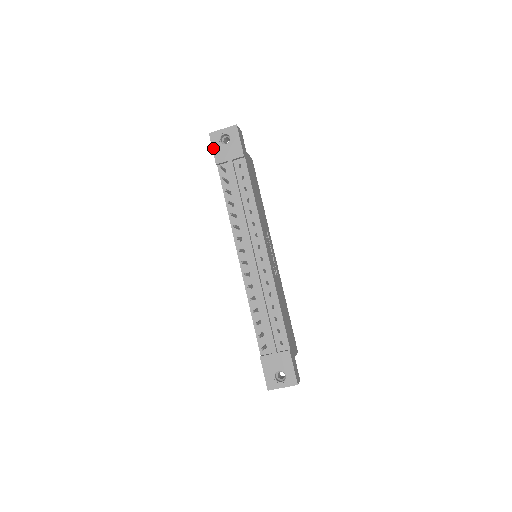
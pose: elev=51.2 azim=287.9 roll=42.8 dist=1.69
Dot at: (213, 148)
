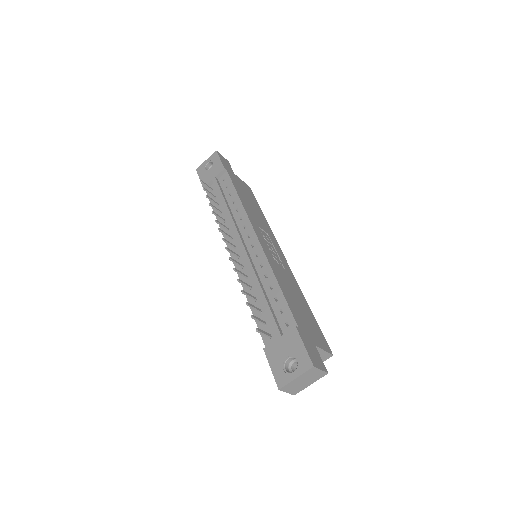
Dot at: (200, 178)
